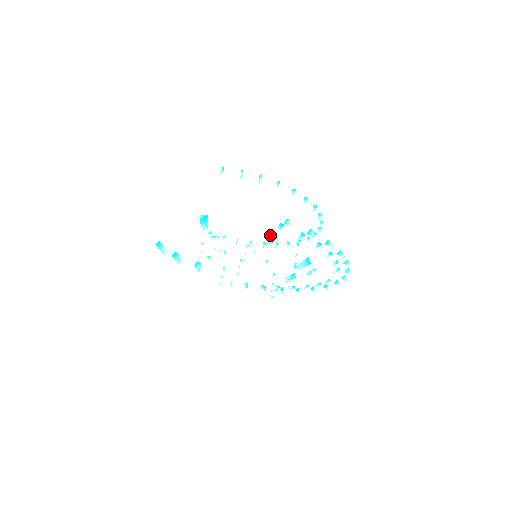
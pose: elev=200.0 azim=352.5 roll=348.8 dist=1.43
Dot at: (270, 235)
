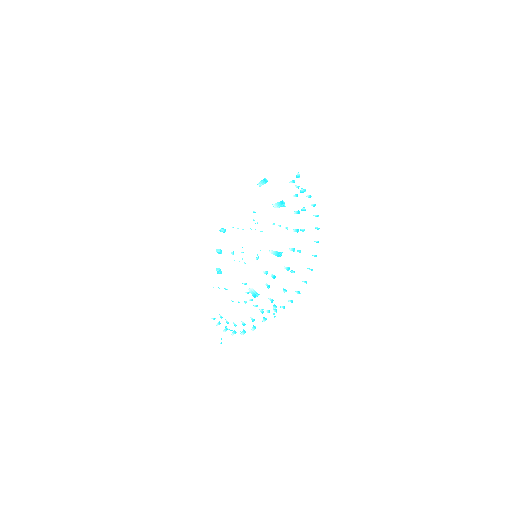
Dot at: (282, 202)
